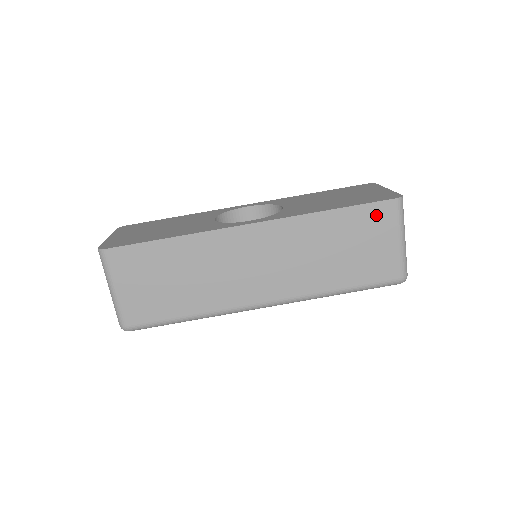
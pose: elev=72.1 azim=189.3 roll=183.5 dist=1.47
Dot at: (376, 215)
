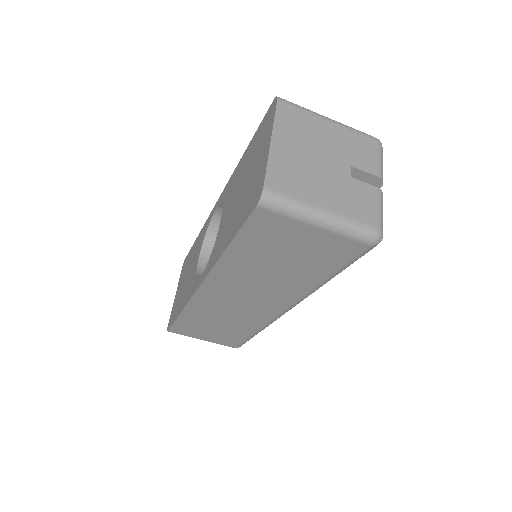
Dot at: (263, 228)
